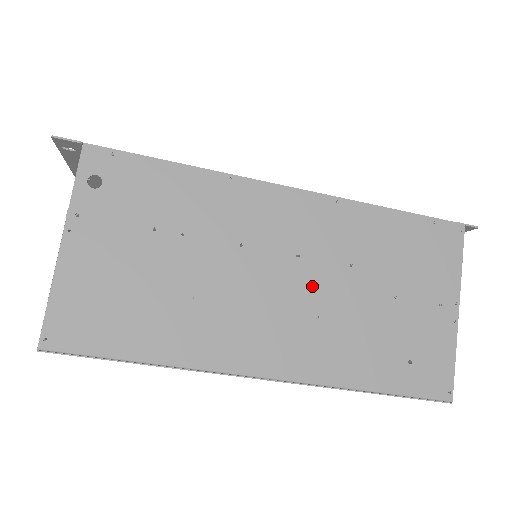
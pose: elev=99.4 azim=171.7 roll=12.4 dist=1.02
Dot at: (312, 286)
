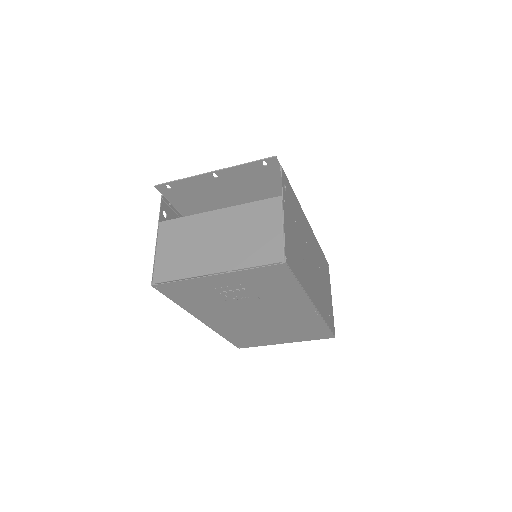
Dot at: (316, 271)
